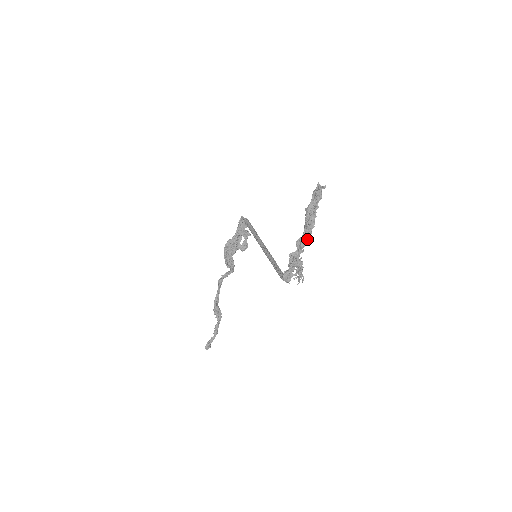
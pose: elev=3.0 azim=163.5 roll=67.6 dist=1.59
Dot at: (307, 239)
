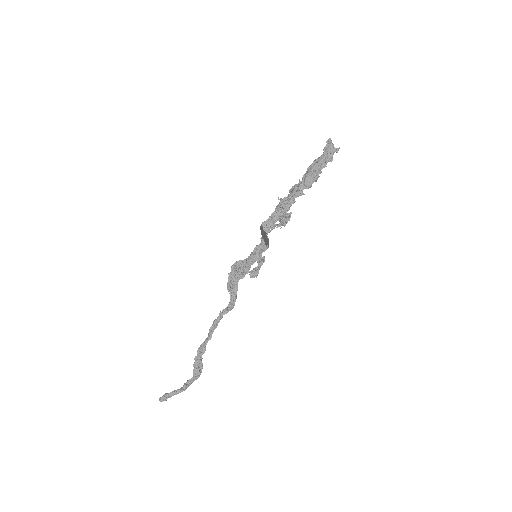
Dot at: (303, 189)
